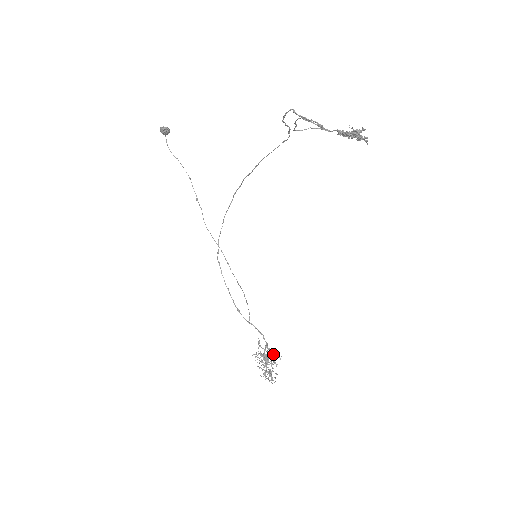
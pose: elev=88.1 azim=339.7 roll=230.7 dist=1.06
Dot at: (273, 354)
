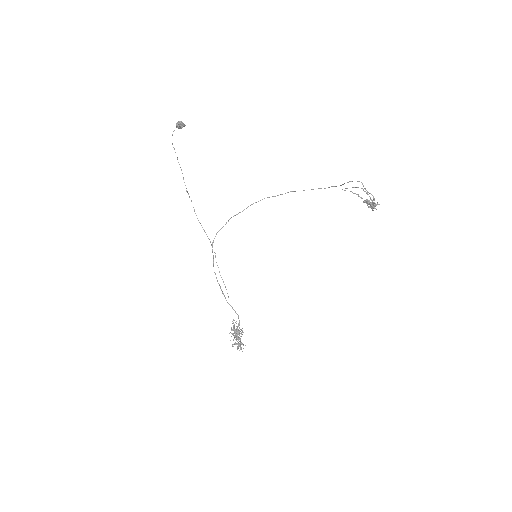
Dot at: (242, 330)
